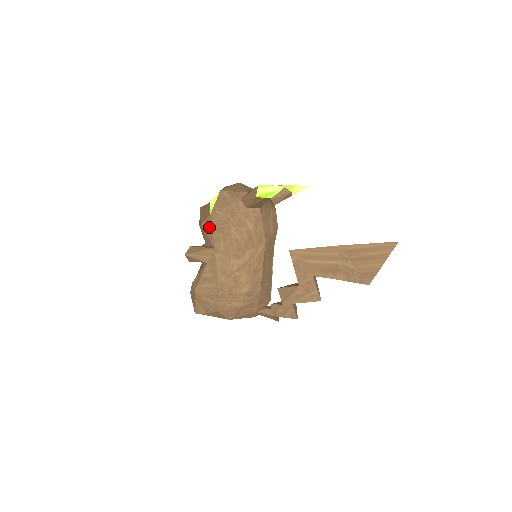
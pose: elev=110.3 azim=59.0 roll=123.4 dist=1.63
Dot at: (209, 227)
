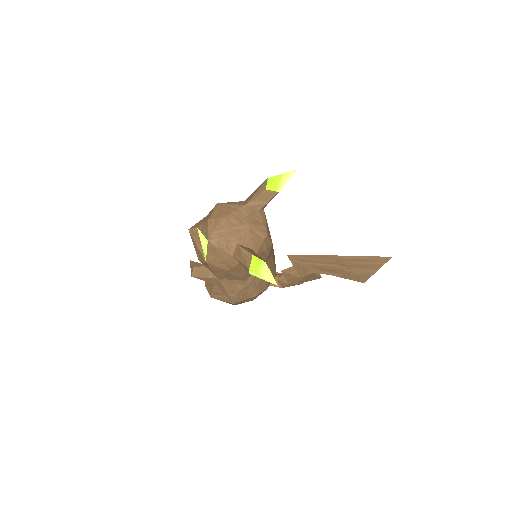
Dot at: (208, 267)
